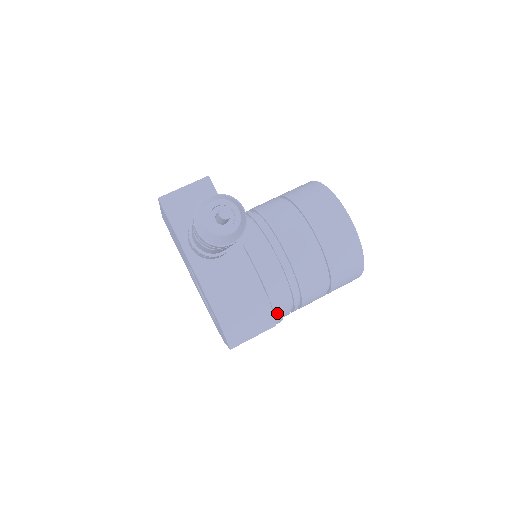
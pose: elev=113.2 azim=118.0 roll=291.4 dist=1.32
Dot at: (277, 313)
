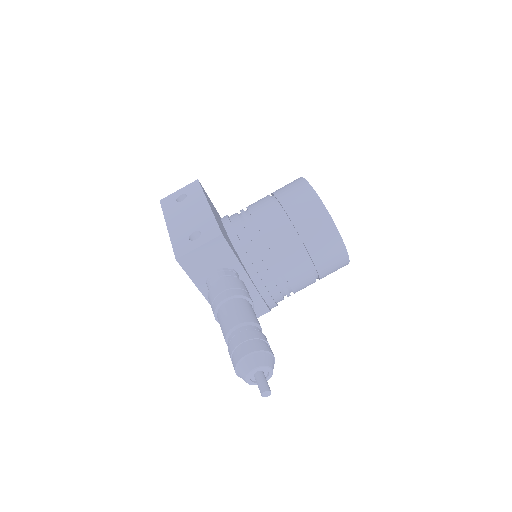
Dot at: occluded
